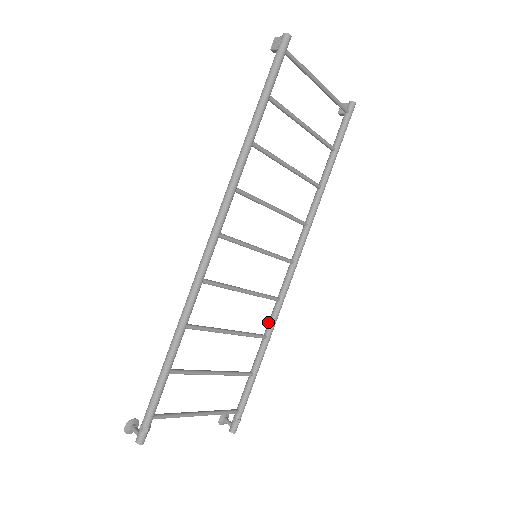
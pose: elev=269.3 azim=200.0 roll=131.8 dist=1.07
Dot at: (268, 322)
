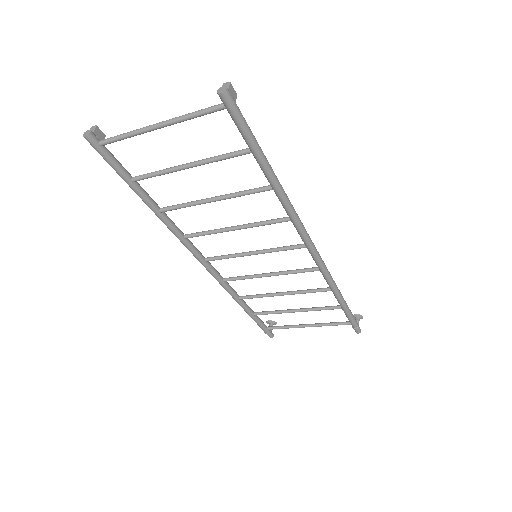
Dot at: occluded
